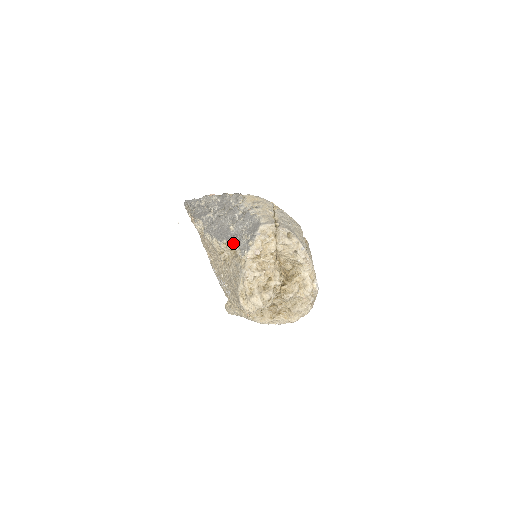
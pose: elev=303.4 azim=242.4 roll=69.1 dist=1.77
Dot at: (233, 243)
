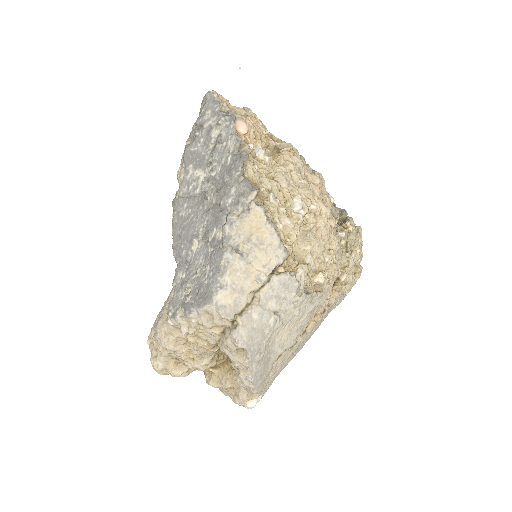
Dot at: (176, 274)
